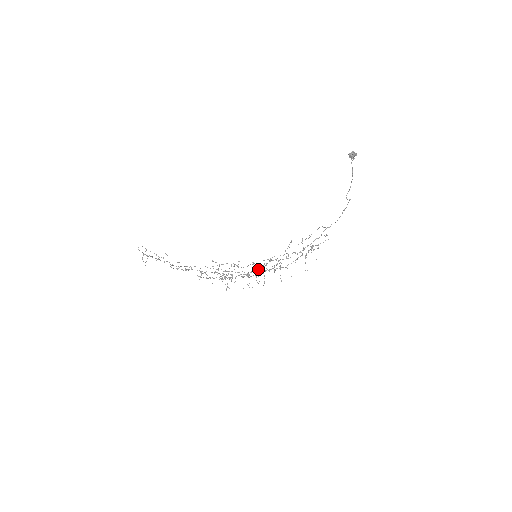
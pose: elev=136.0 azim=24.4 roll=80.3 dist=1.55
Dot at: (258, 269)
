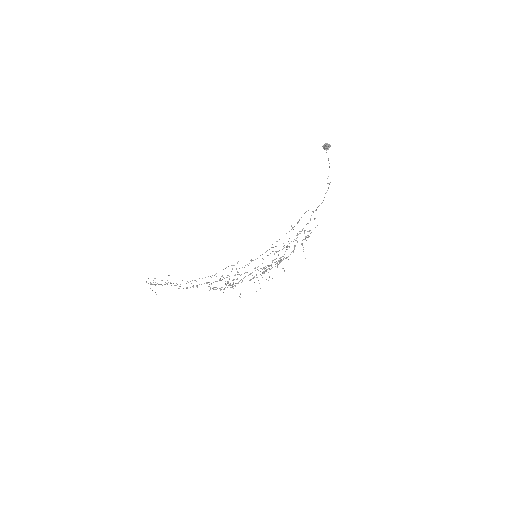
Dot at: occluded
